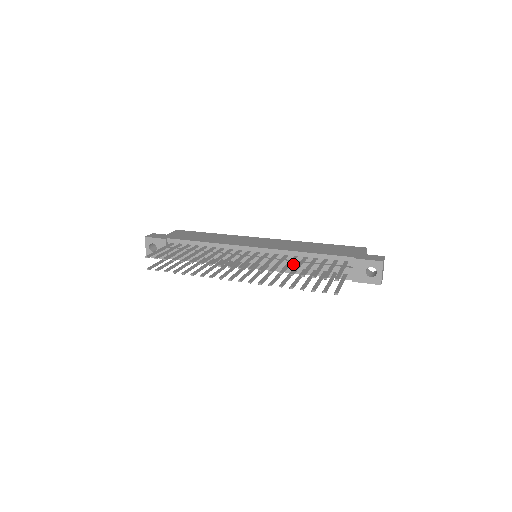
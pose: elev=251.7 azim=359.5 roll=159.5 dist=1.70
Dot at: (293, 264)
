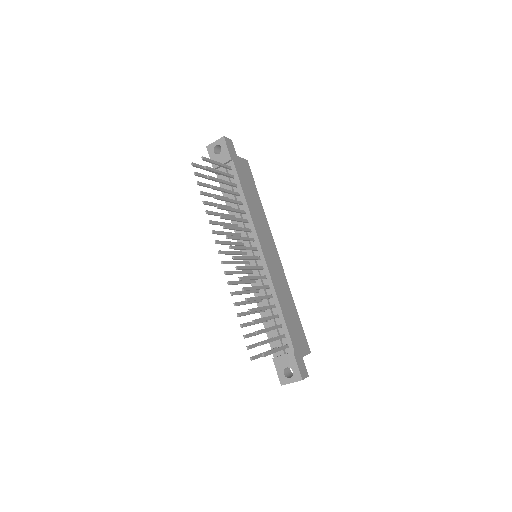
Dot at: occluded
